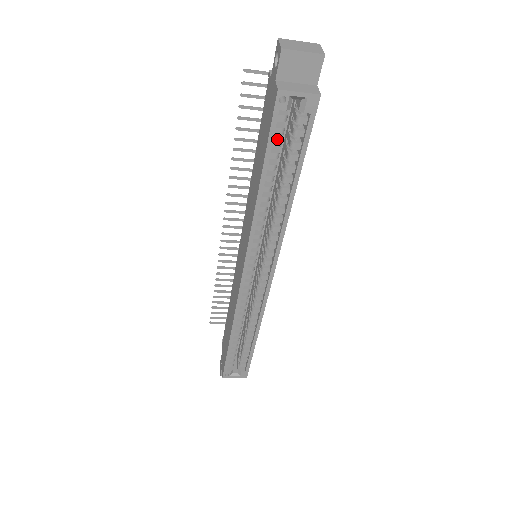
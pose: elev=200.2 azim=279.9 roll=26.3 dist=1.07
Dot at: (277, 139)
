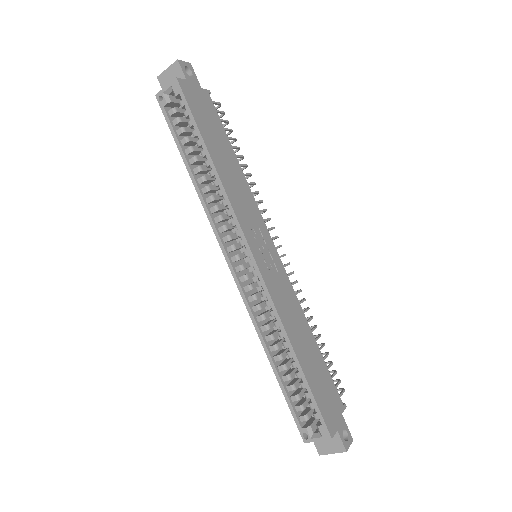
Dot at: (180, 129)
